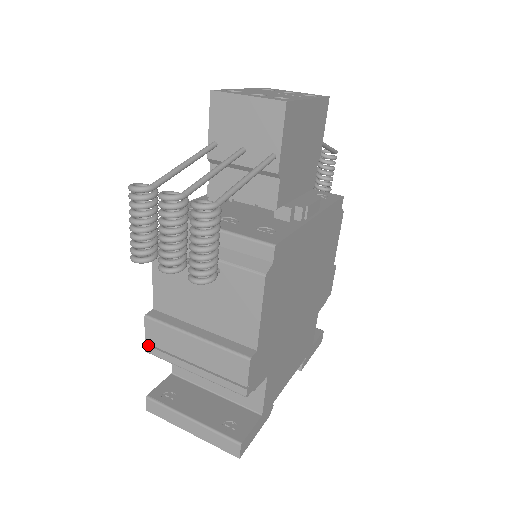
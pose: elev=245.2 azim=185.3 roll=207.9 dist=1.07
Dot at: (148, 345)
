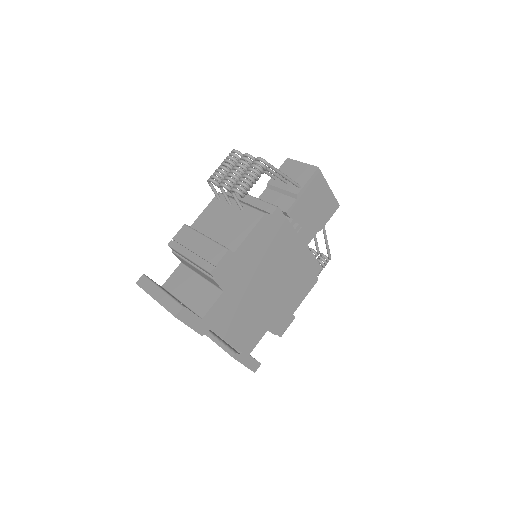
Dot at: (173, 241)
